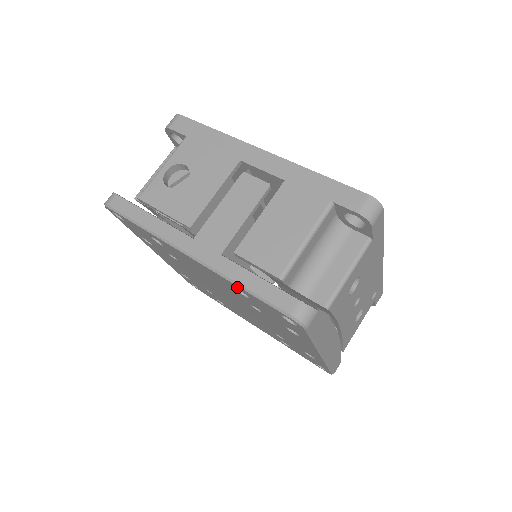
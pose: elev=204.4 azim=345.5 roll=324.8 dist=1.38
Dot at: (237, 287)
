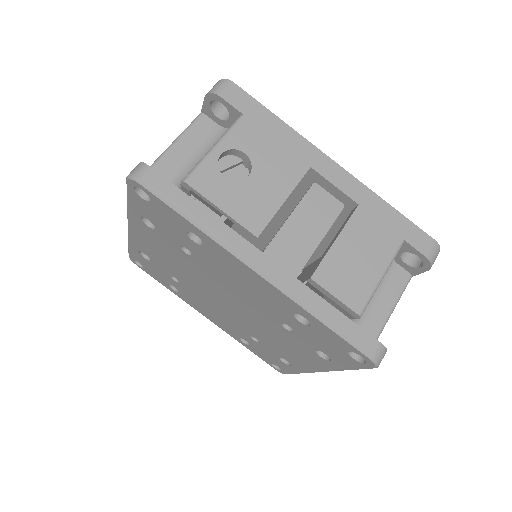
Dot at: (309, 317)
